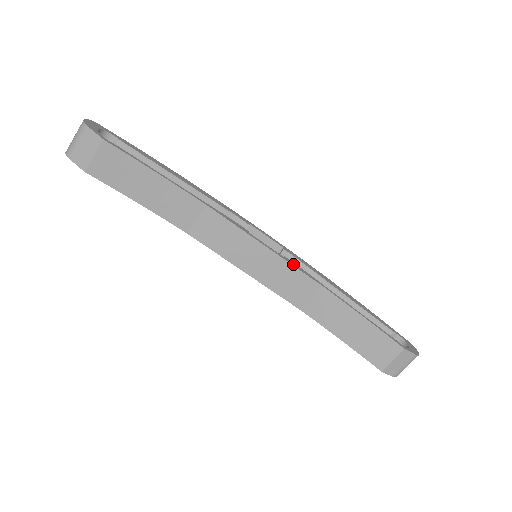
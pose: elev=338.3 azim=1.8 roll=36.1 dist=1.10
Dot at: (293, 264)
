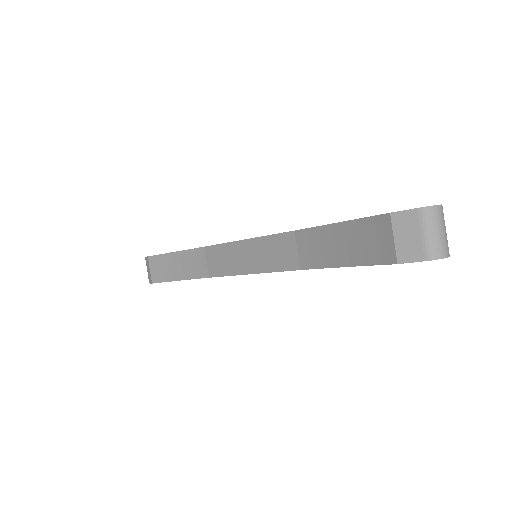
Dot at: (268, 235)
